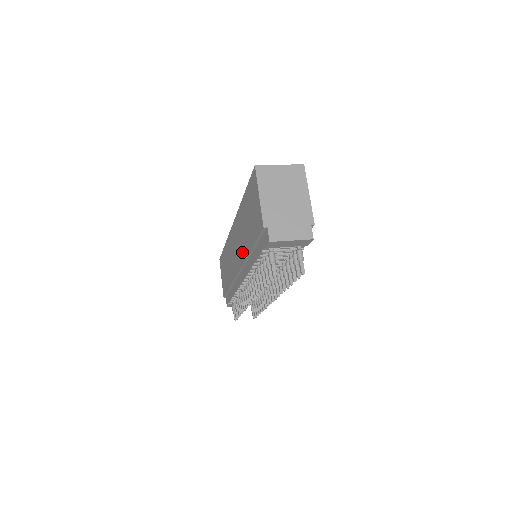
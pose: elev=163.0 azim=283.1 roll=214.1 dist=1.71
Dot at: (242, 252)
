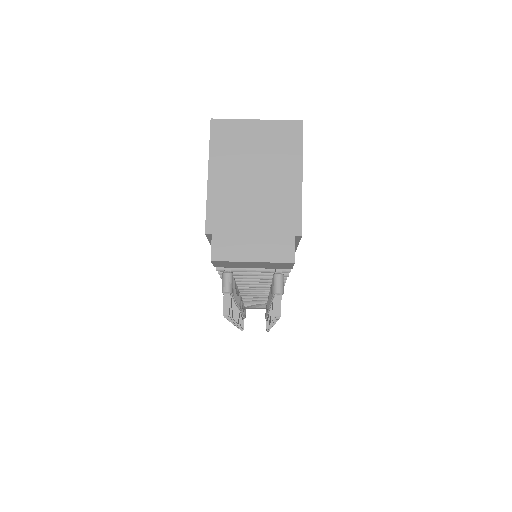
Dot at: occluded
